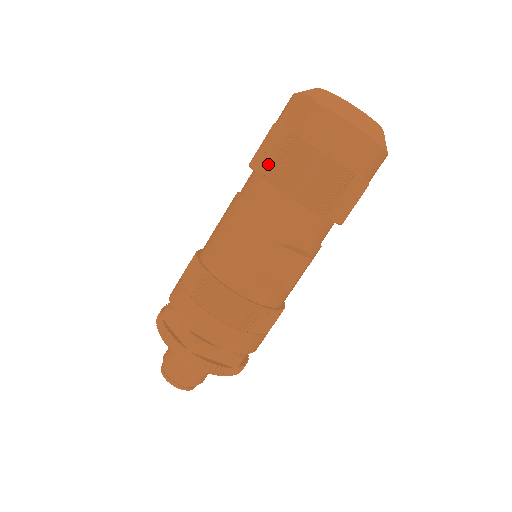
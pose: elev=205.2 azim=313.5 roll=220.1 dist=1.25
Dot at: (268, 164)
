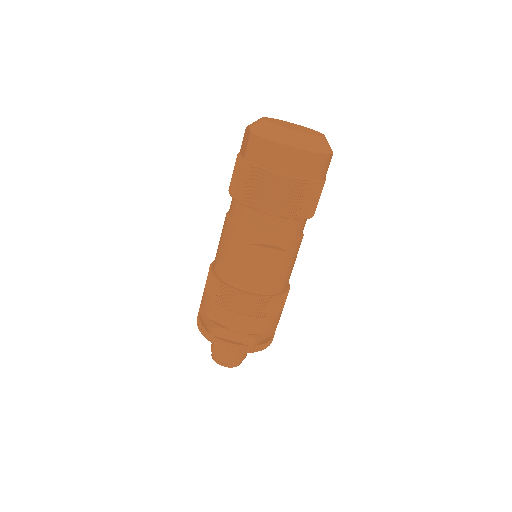
Dot at: (233, 185)
